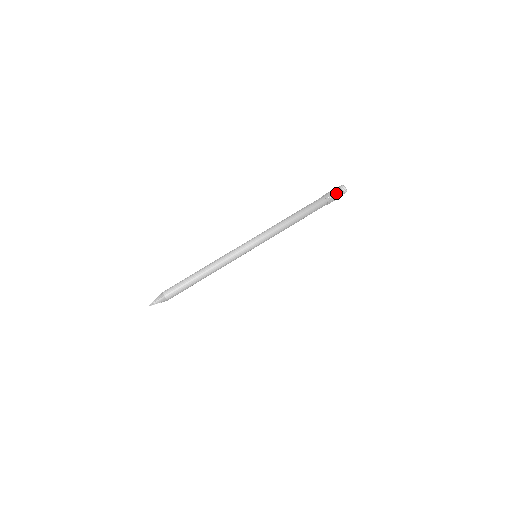
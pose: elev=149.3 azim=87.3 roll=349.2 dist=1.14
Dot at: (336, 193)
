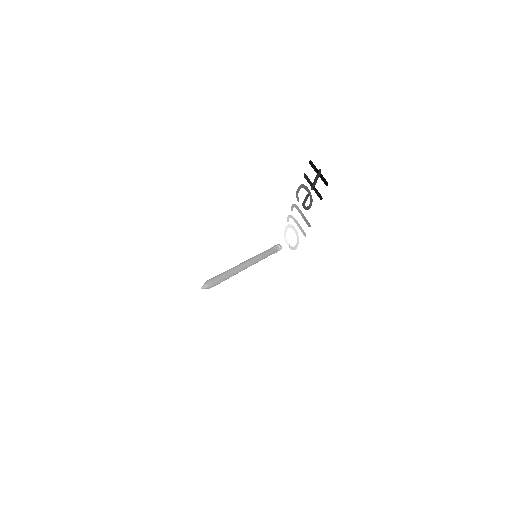
Dot at: (277, 245)
